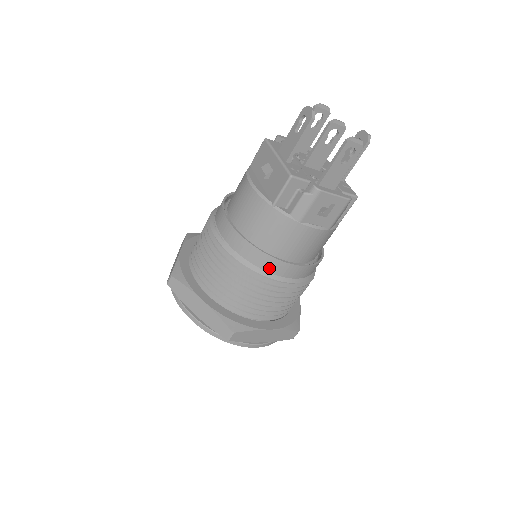
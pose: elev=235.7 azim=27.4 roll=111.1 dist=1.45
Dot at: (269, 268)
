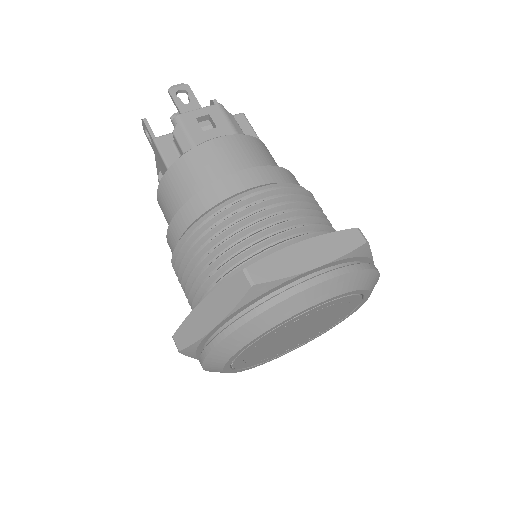
Dot at: (217, 198)
